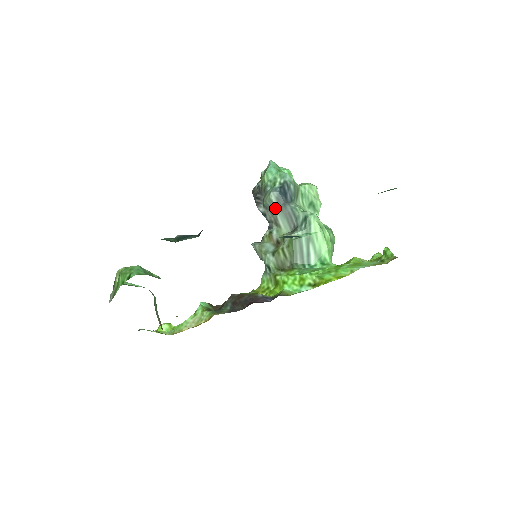
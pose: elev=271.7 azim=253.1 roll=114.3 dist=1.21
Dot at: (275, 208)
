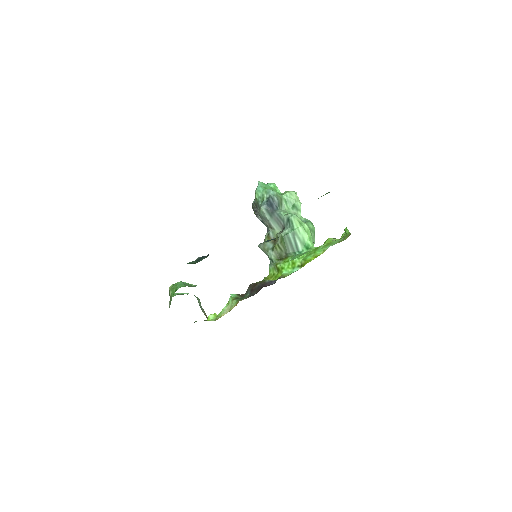
Dot at: (267, 217)
